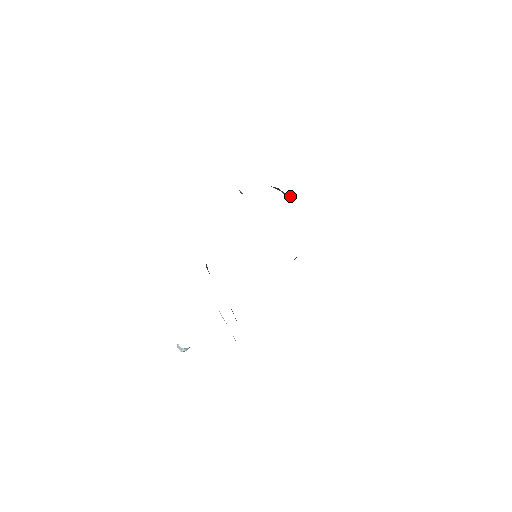
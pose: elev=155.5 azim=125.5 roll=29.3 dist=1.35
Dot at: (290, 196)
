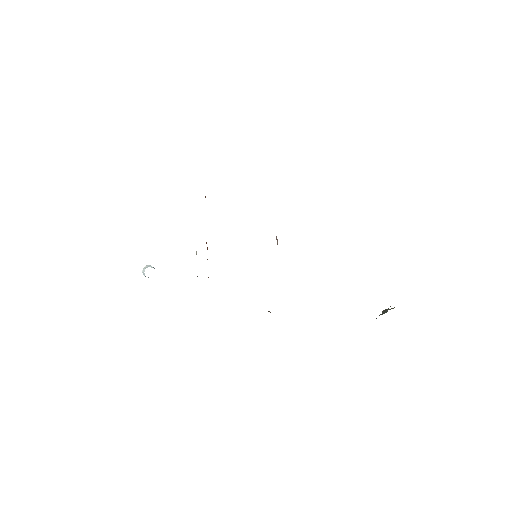
Dot at: occluded
